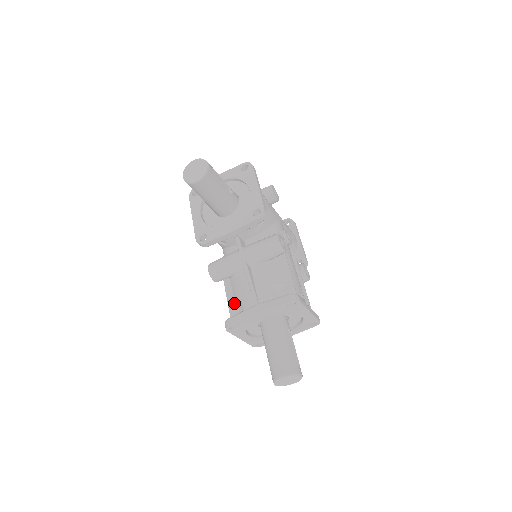
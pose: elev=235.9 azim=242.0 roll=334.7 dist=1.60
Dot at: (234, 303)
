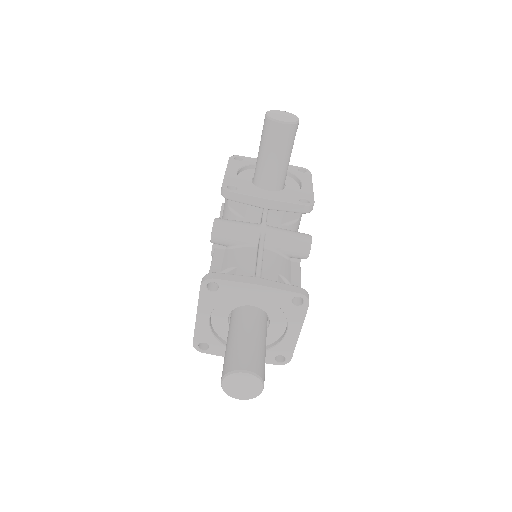
Dot at: (220, 270)
